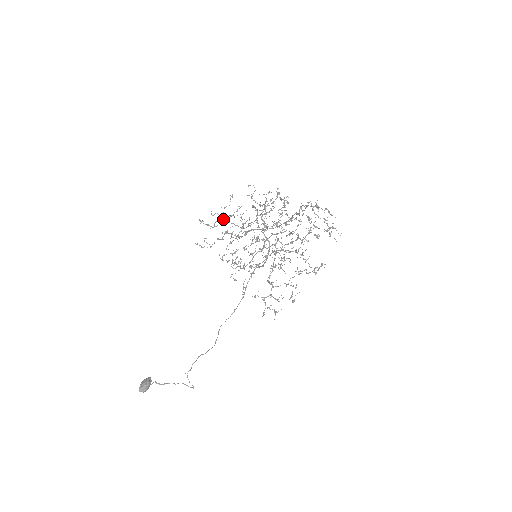
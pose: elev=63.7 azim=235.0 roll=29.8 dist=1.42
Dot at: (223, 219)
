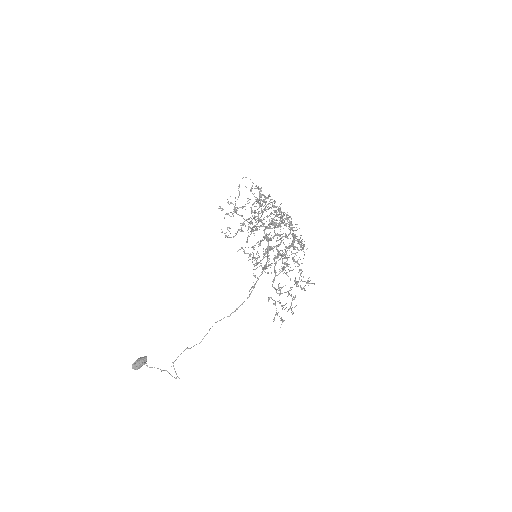
Dot at: occluded
